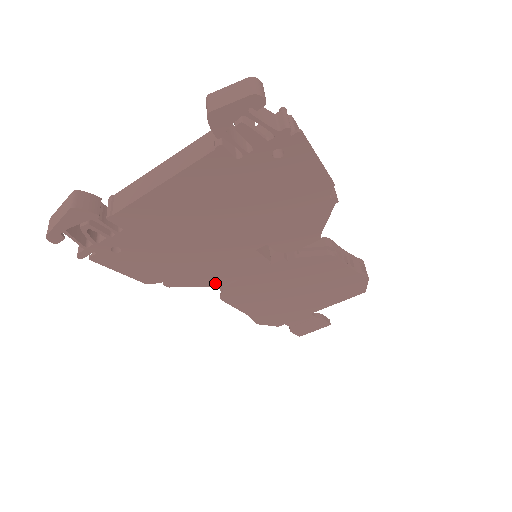
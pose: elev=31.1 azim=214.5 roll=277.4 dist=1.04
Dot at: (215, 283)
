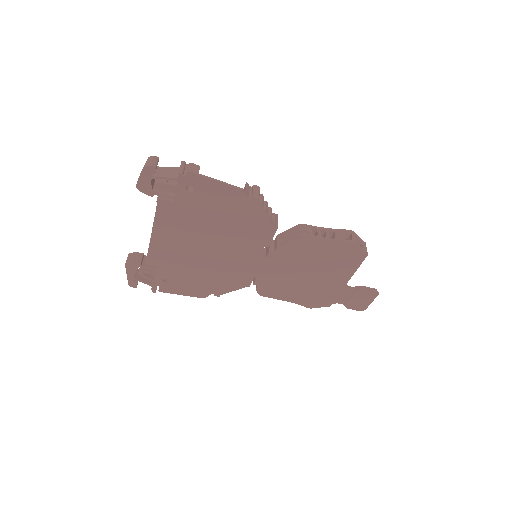
Dot at: (244, 284)
